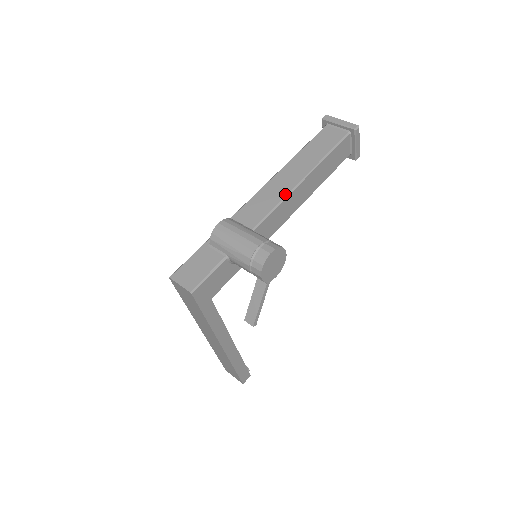
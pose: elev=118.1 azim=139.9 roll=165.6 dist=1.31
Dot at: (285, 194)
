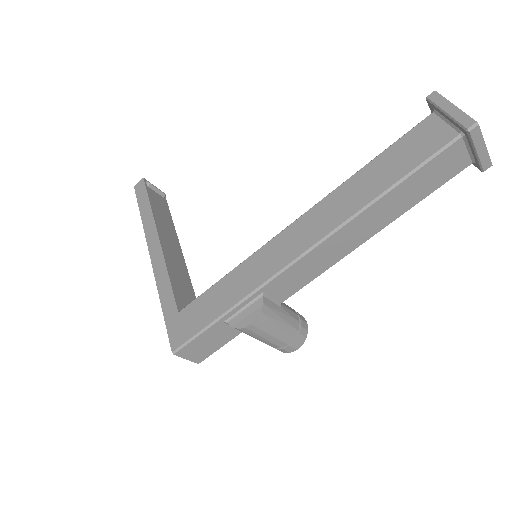
Dot at: (338, 261)
